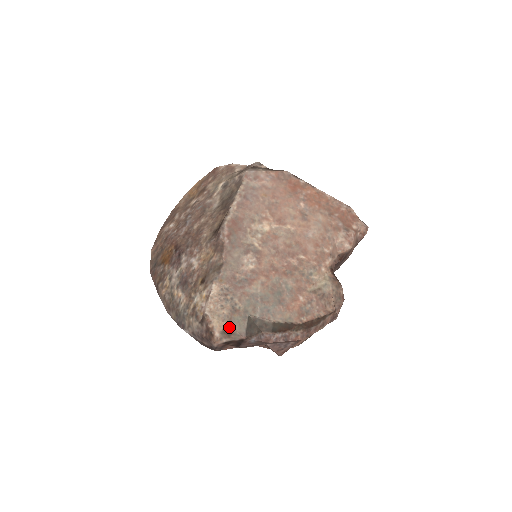
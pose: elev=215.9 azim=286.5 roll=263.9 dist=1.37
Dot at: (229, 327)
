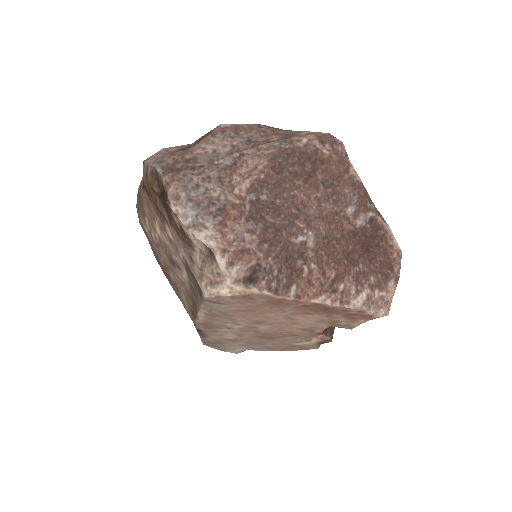
Dot at: occluded
